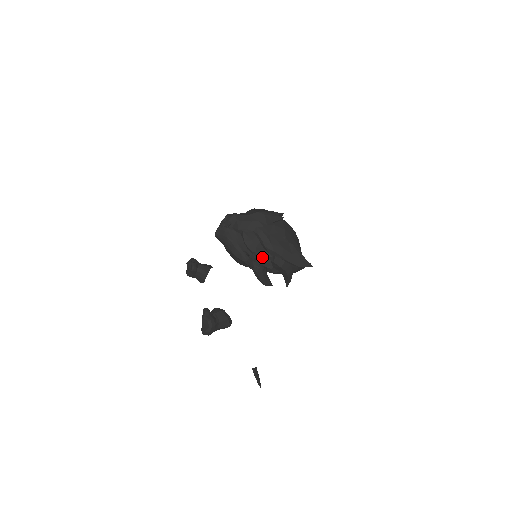
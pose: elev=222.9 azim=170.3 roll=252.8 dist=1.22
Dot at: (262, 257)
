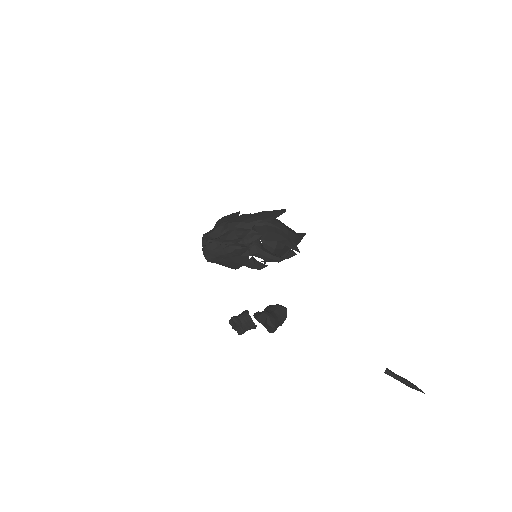
Dot at: (246, 237)
